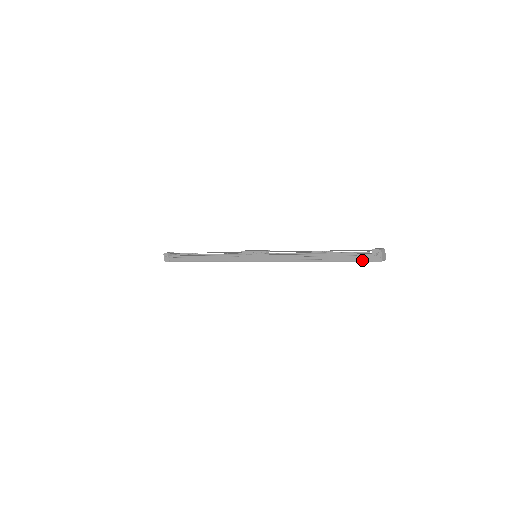
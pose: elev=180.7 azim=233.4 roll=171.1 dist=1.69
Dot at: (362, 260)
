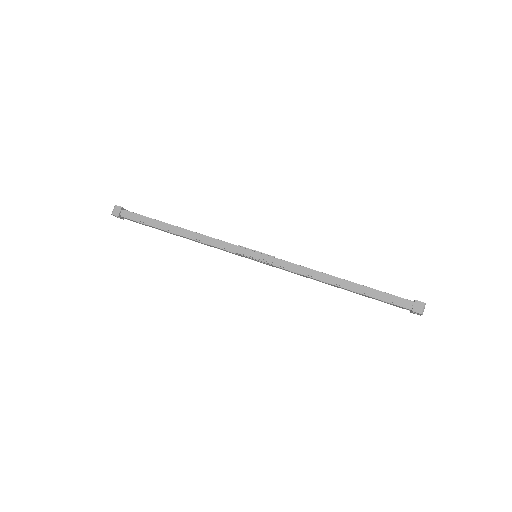
Dot at: occluded
